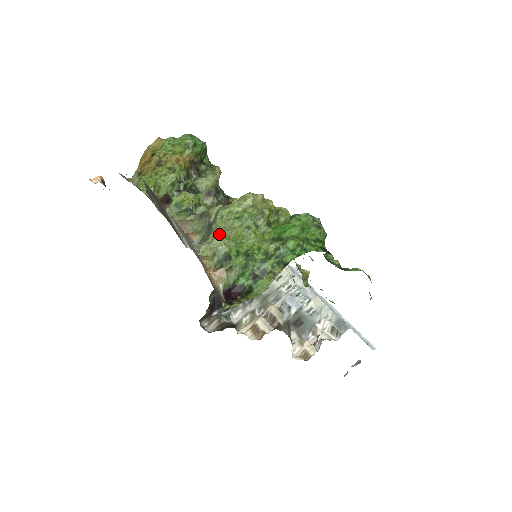
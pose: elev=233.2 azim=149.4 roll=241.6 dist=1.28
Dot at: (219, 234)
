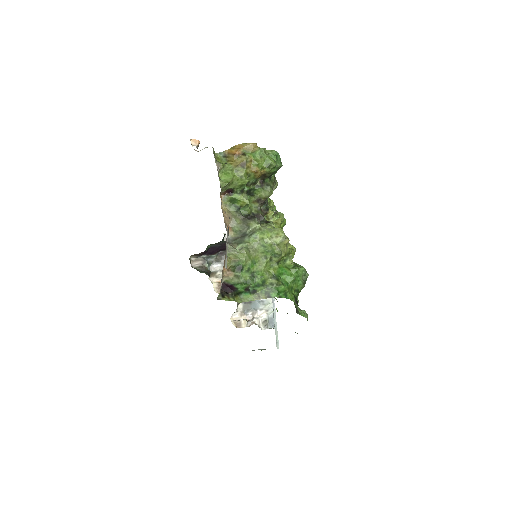
Dot at: (247, 251)
